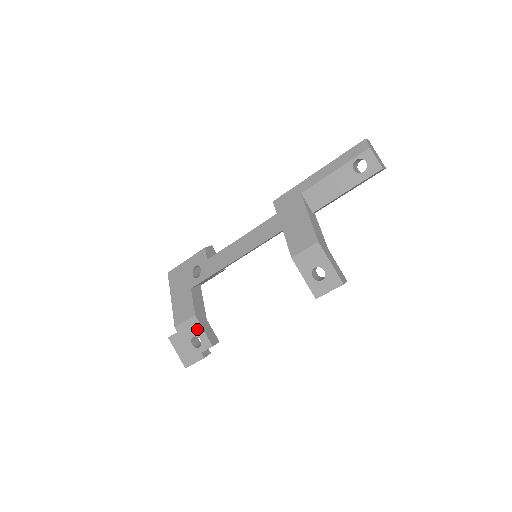
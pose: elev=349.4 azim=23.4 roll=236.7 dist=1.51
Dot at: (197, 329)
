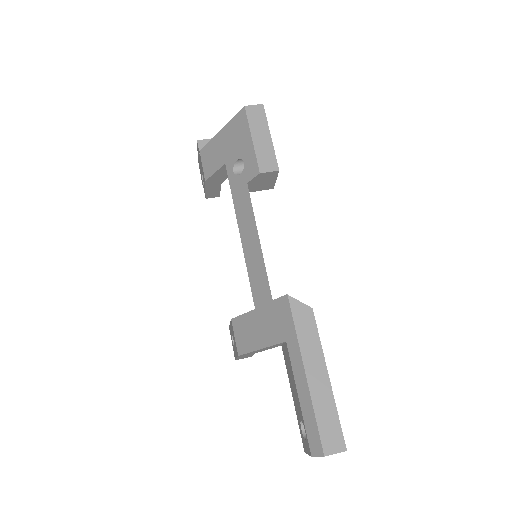
Dot at: (204, 182)
